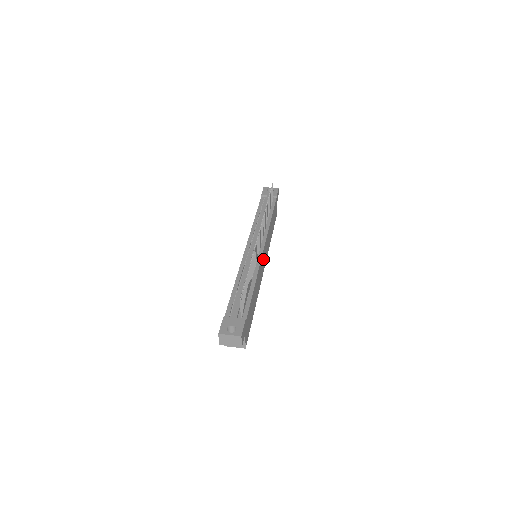
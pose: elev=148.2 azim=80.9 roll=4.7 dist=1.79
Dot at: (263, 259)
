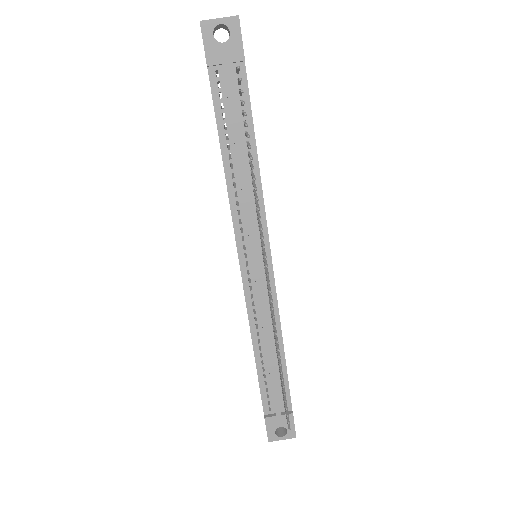
Dot at: occluded
